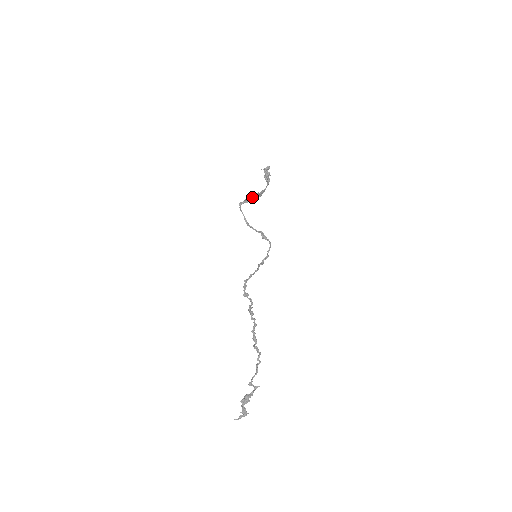
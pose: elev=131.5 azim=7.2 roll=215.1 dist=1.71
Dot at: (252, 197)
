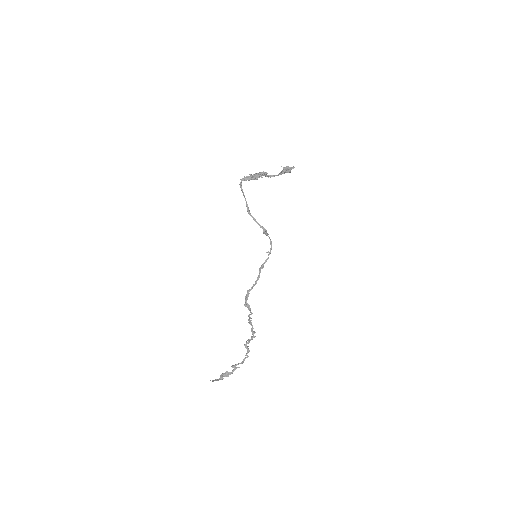
Dot at: (256, 174)
